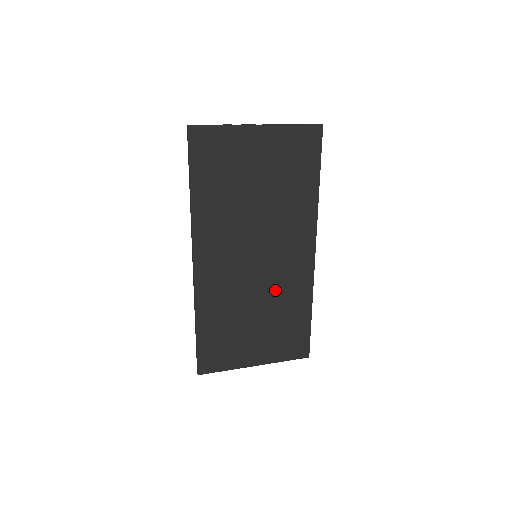
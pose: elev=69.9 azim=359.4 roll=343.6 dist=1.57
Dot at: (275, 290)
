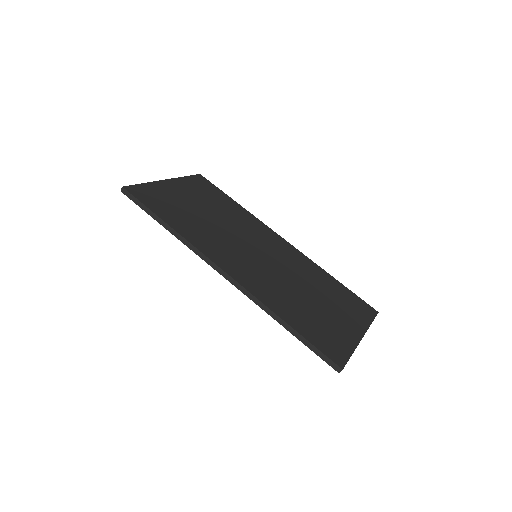
Dot at: (296, 271)
